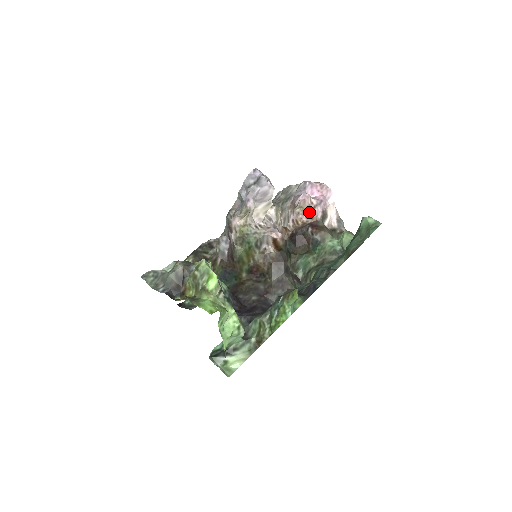
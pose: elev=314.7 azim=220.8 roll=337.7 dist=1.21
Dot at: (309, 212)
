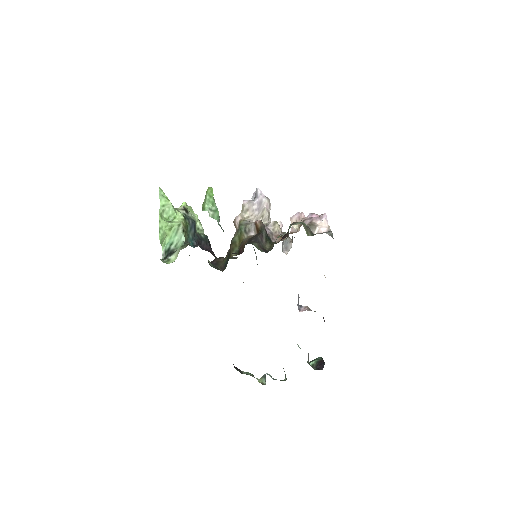
Dot at: (300, 224)
